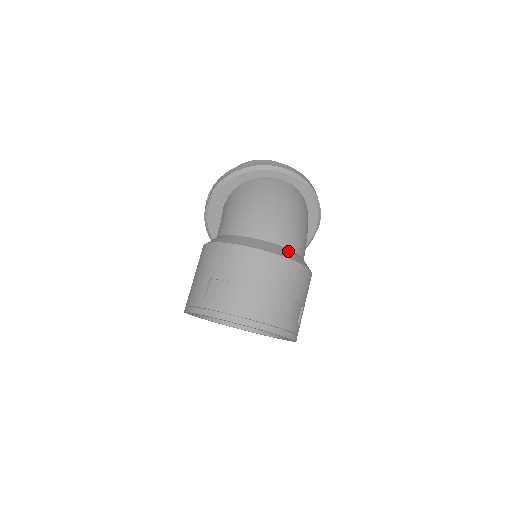
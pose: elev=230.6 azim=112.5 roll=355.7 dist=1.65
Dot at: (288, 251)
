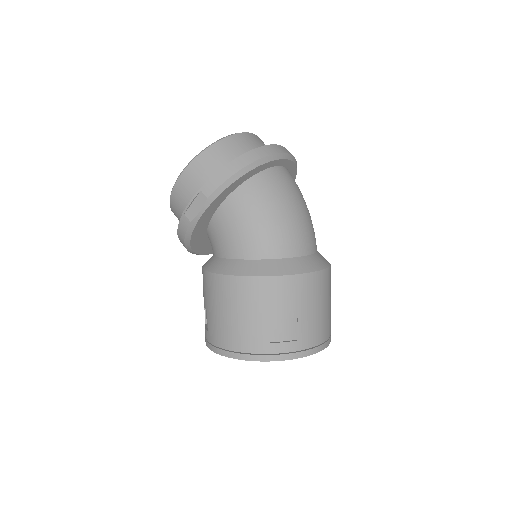
Dot at: (320, 255)
